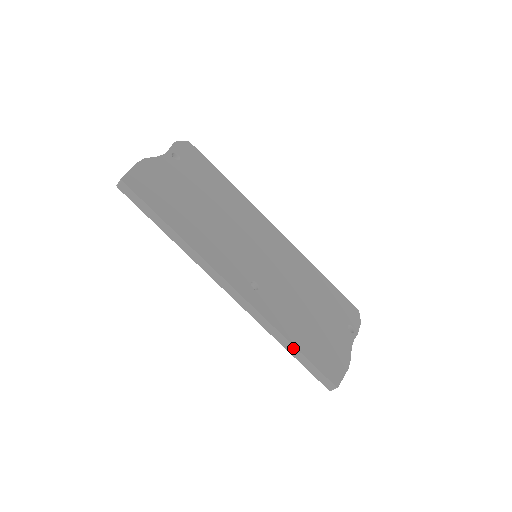
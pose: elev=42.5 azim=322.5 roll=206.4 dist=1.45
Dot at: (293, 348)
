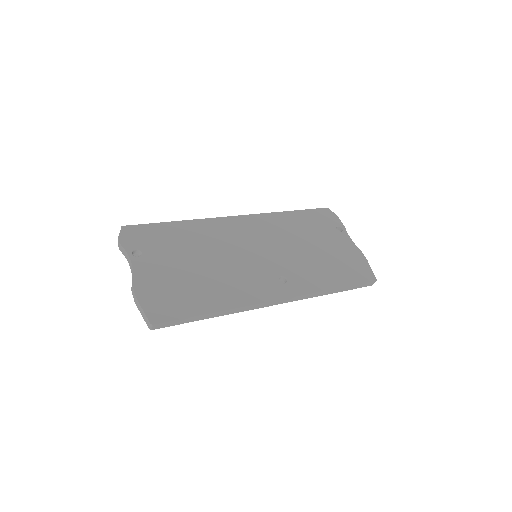
Dot at: (338, 289)
